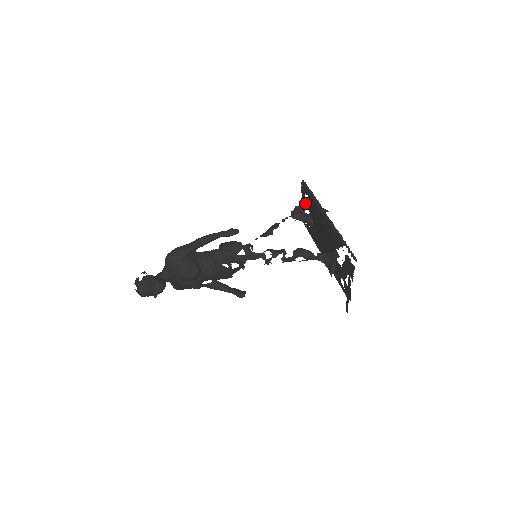
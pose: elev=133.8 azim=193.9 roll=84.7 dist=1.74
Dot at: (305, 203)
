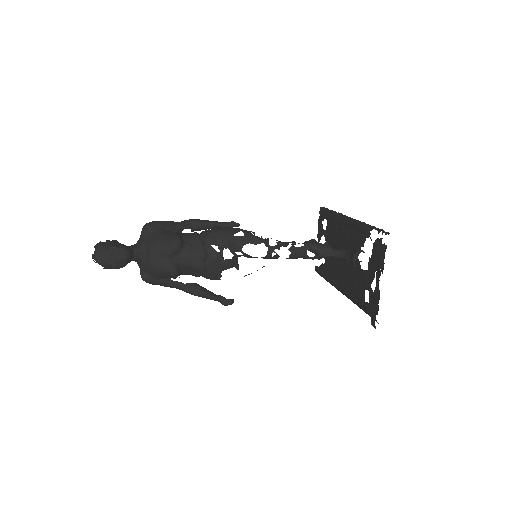
Dot at: (322, 234)
